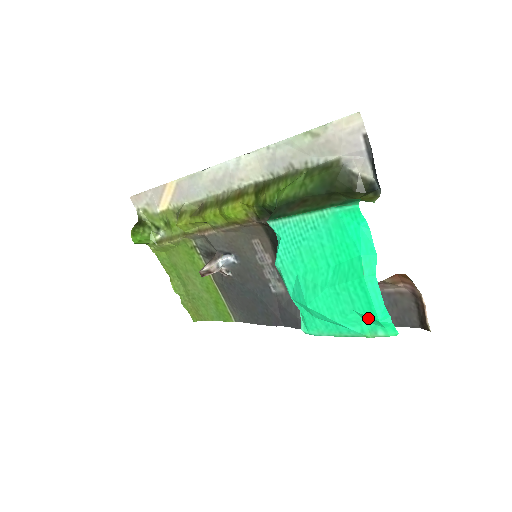
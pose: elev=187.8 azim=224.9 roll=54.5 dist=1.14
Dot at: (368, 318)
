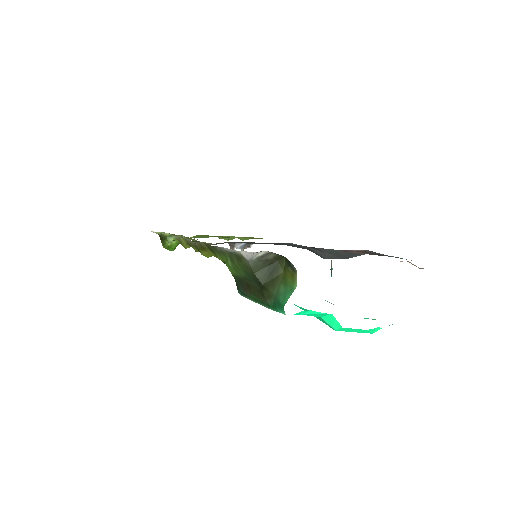
Dot at: occluded
